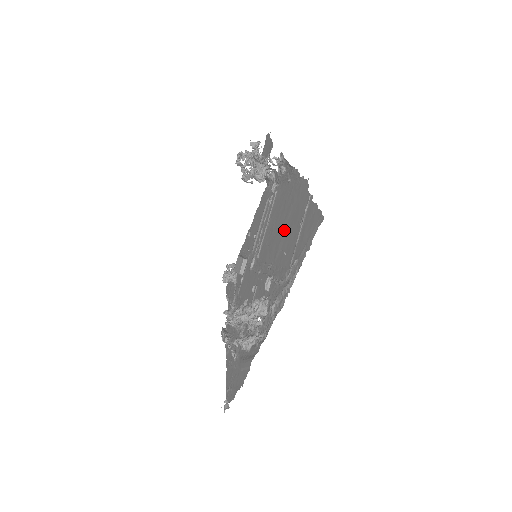
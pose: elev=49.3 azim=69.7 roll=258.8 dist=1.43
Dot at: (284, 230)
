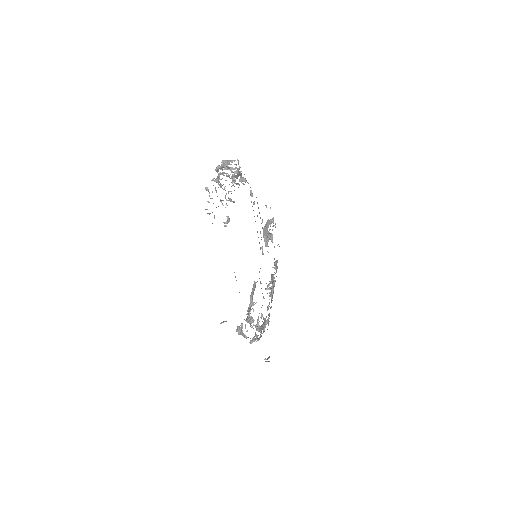
Dot at: occluded
